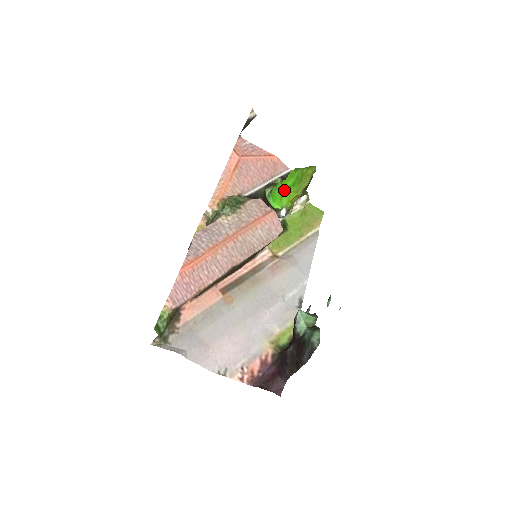
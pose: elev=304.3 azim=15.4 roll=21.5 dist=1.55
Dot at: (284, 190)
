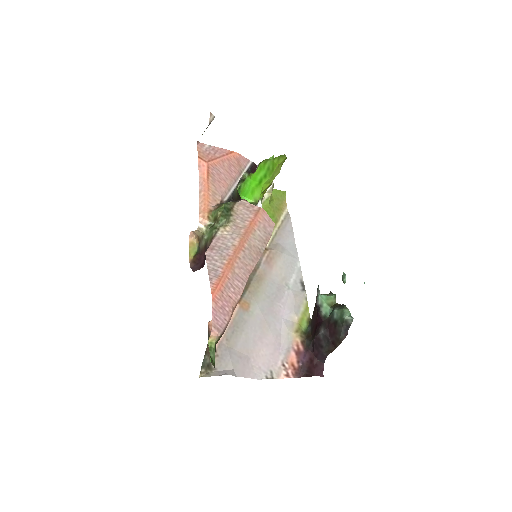
Dot at: (255, 183)
